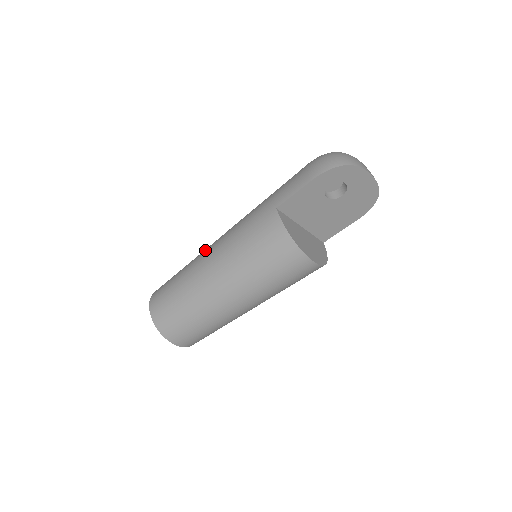
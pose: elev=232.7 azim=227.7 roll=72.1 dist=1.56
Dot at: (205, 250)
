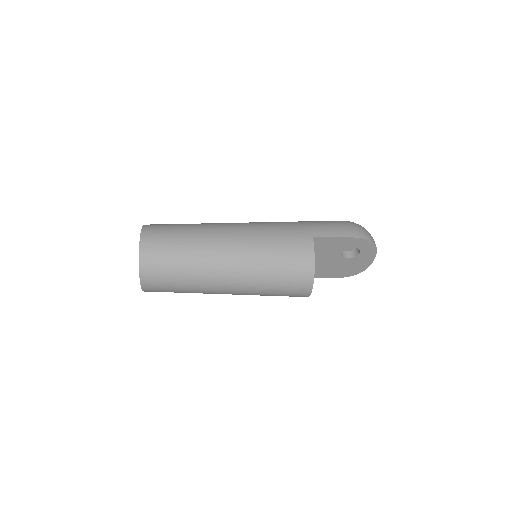
Dot at: (224, 225)
